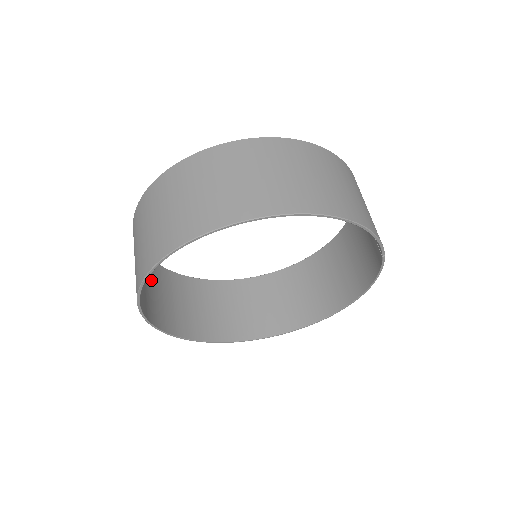
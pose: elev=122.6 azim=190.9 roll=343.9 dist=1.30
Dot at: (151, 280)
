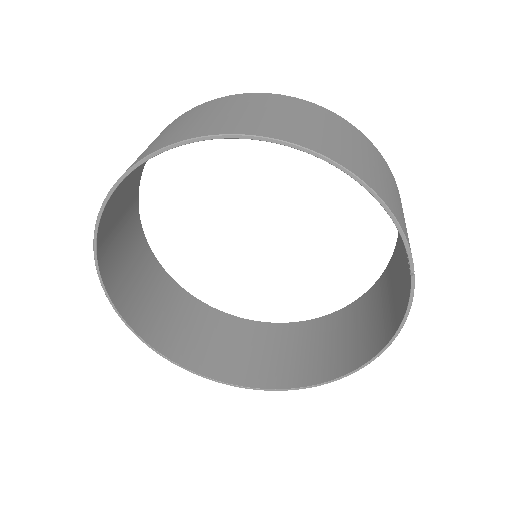
Dot at: (137, 263)
